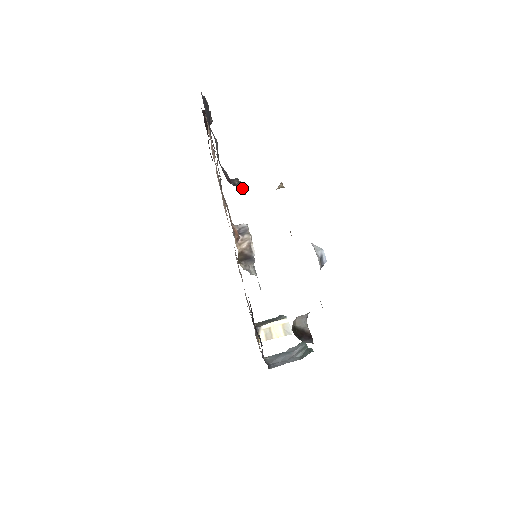
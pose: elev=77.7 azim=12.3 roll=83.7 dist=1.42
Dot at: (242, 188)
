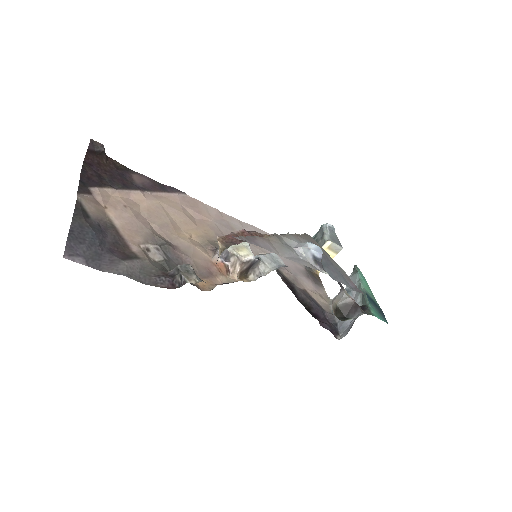
Dot at: occluded
